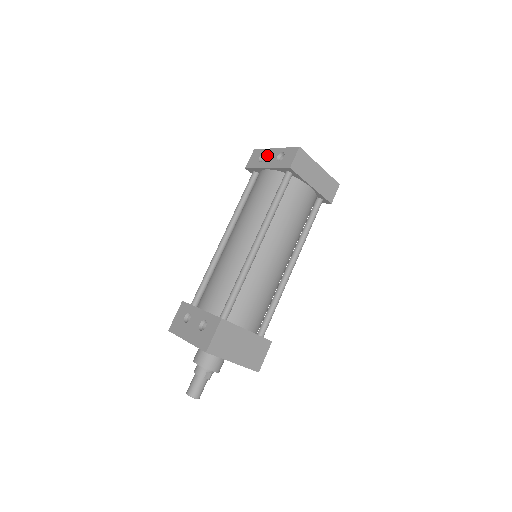
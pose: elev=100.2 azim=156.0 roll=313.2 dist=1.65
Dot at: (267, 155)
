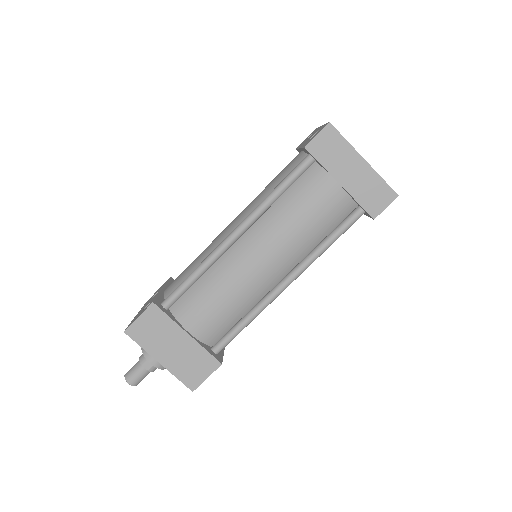
Dot at: (312, 134)
